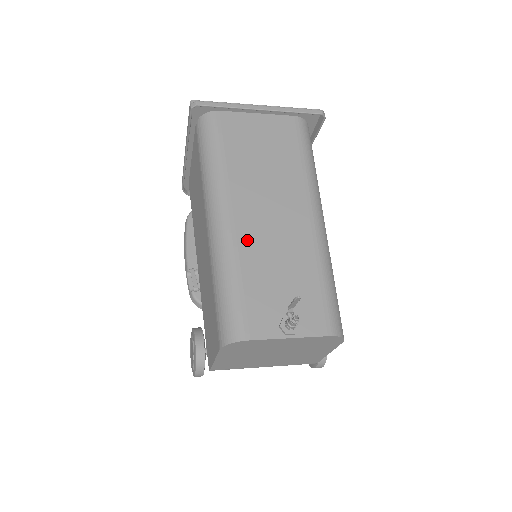
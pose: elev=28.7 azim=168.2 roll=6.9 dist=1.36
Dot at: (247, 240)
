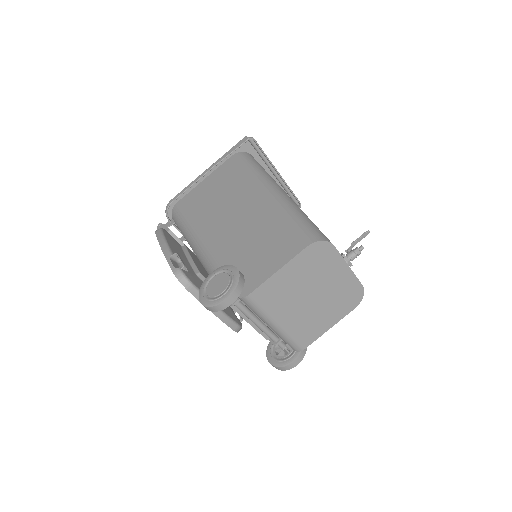
Dot at: occluded
